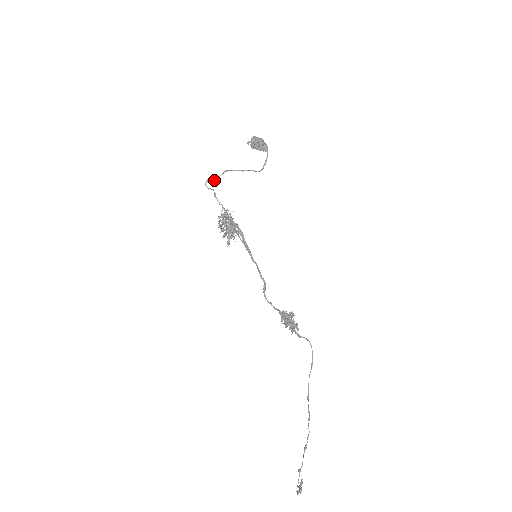
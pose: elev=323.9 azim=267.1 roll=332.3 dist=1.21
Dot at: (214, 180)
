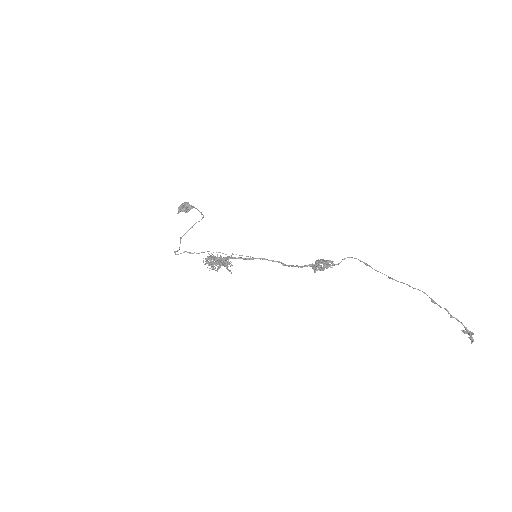
Dot at: (178, 250)
